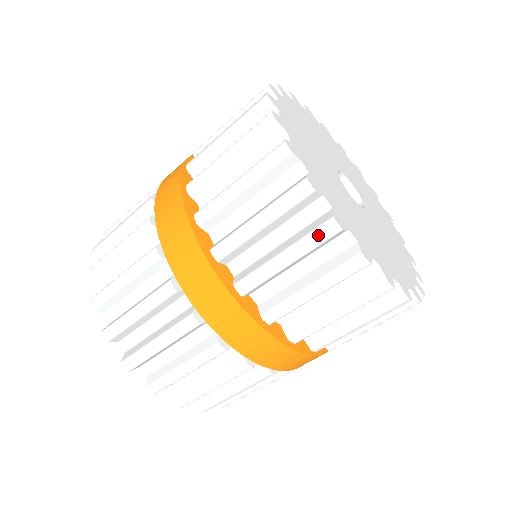
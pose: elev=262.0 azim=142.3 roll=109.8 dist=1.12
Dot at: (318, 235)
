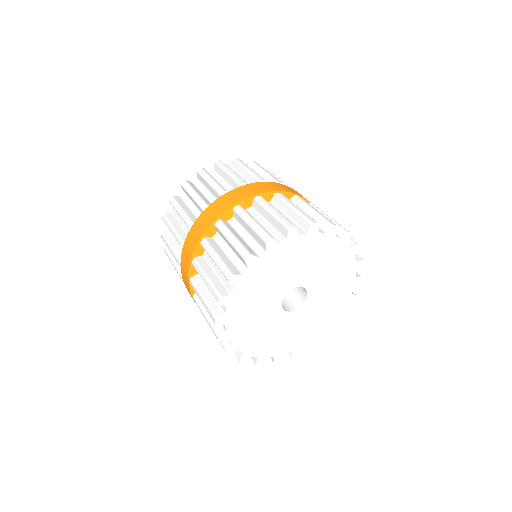
Dot at: (213, 332)
